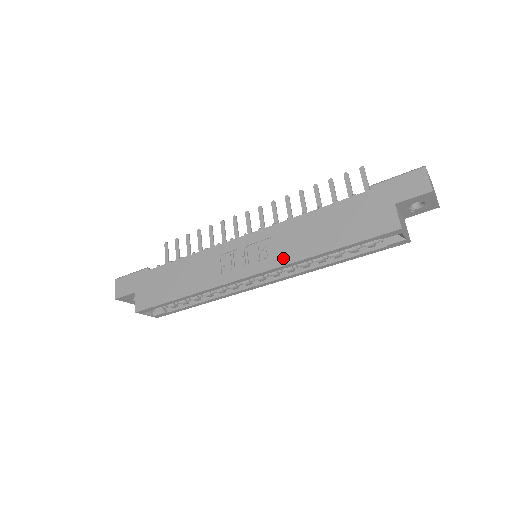
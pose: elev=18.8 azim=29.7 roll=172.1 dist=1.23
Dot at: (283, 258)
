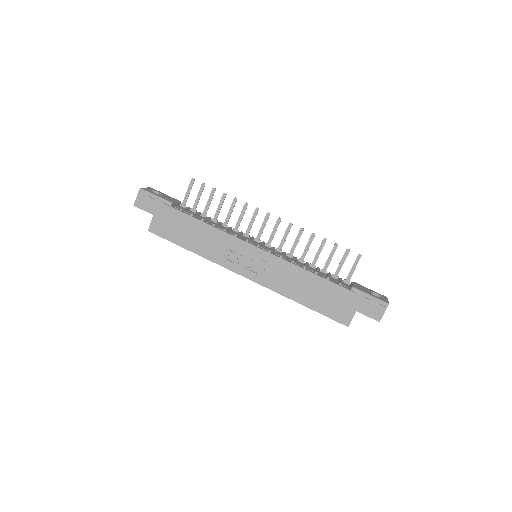
Dot at: (273, 285)
